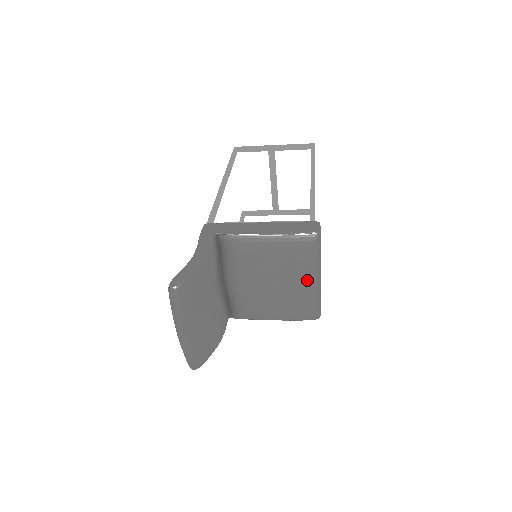
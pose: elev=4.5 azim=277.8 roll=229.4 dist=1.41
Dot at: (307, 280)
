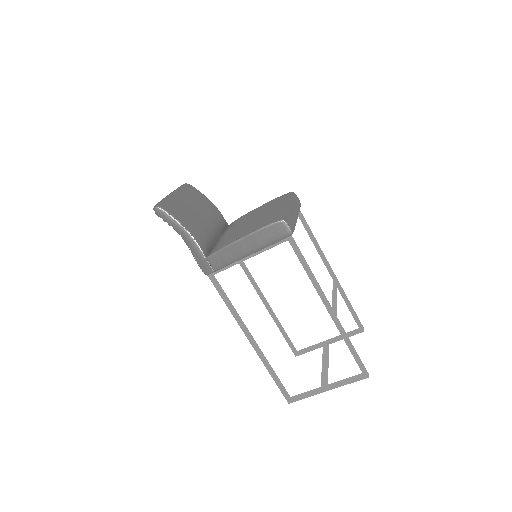
Dot at: (279, 205)
